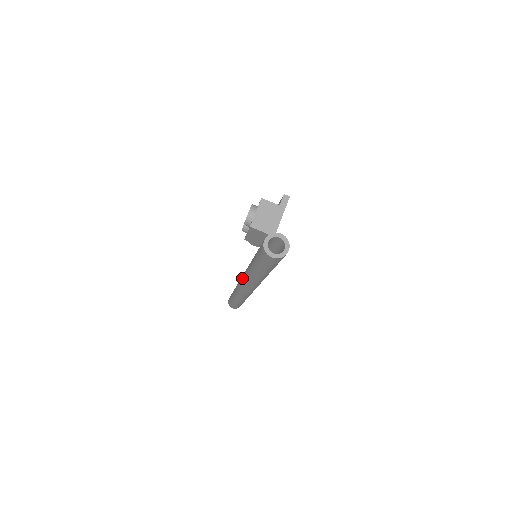
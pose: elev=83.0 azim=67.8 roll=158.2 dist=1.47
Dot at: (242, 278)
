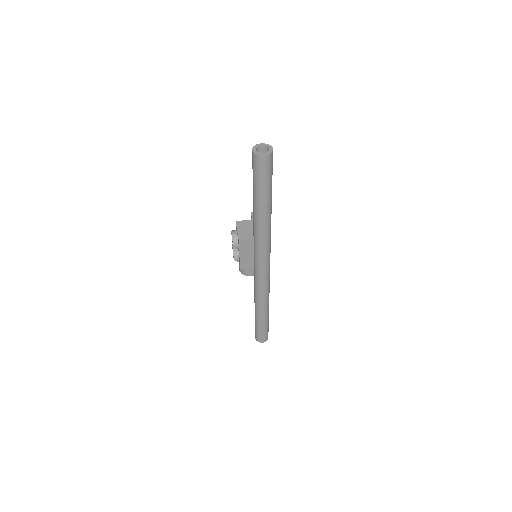
Dot at: (254, 253)
